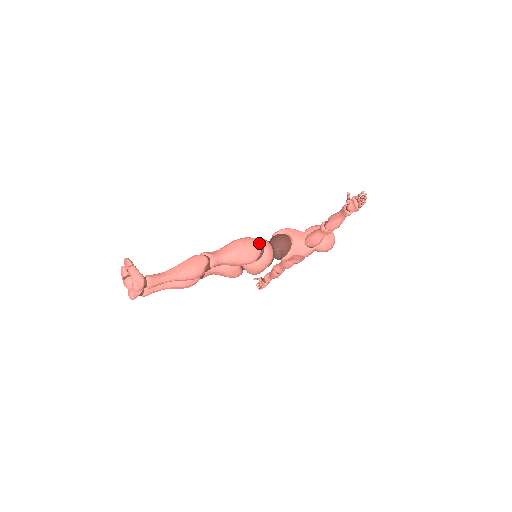
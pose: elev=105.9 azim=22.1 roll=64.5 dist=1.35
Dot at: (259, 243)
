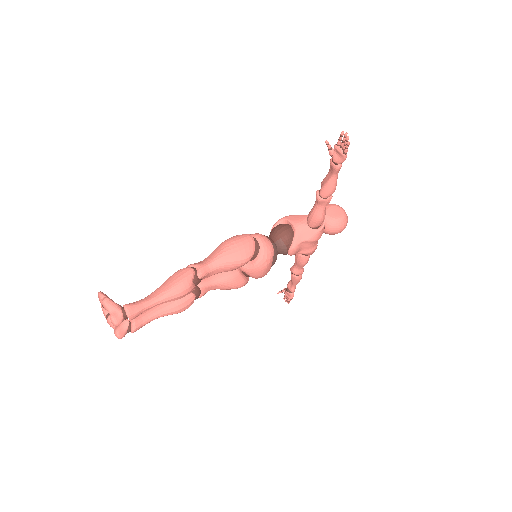
Dot at: (250, 237)
